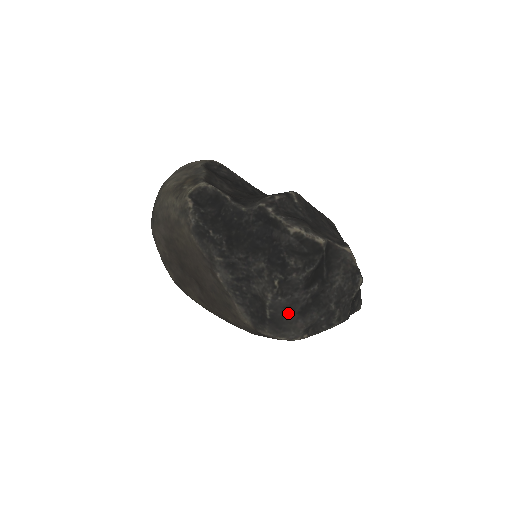
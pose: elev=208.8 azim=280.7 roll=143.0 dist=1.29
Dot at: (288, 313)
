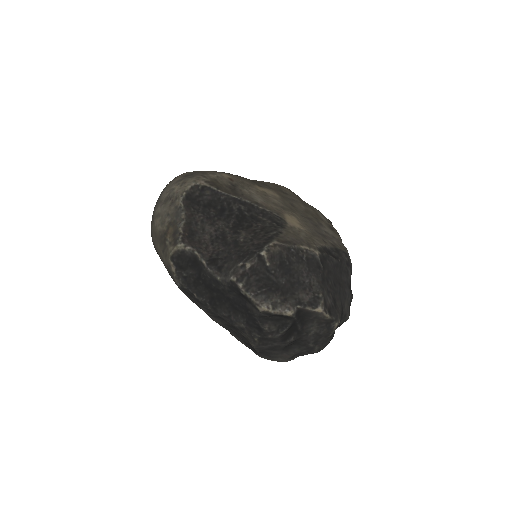
Dot at: (273, 350)
